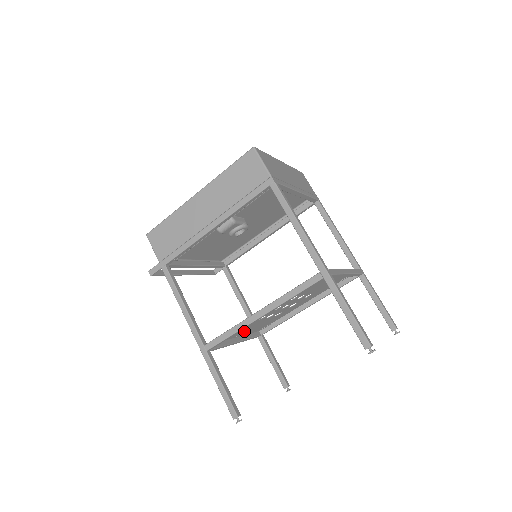
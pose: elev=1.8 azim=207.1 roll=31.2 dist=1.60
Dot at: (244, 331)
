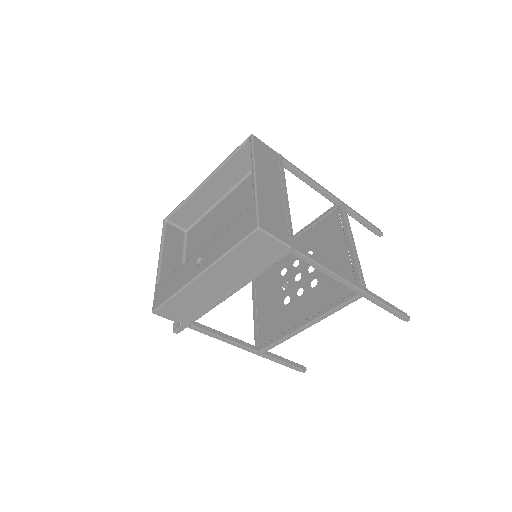
Dot at: (265, 302)
